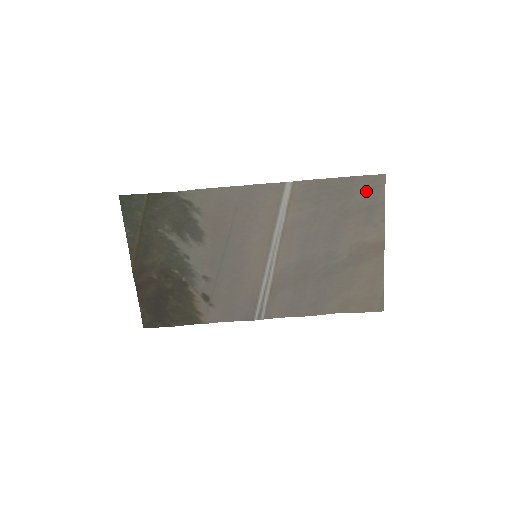
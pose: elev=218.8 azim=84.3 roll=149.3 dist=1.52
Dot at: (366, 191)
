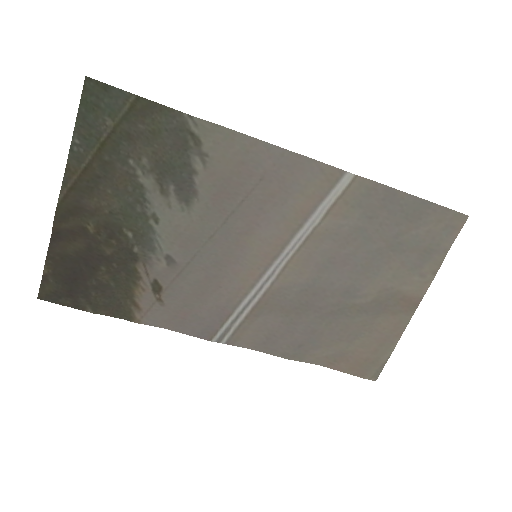
Dot at: (435, 227)
